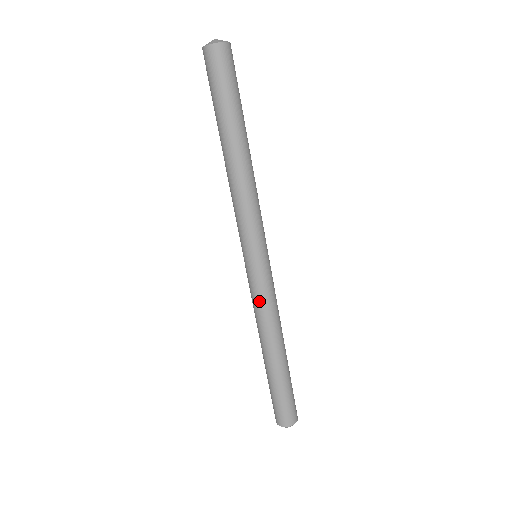
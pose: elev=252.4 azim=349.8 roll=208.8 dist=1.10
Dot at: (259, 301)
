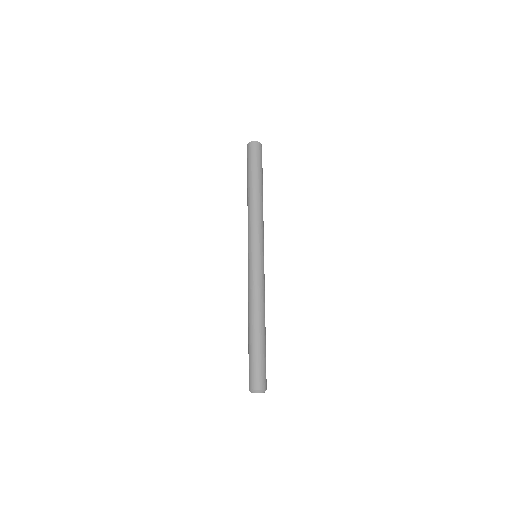
Dot at: (260, 282)
